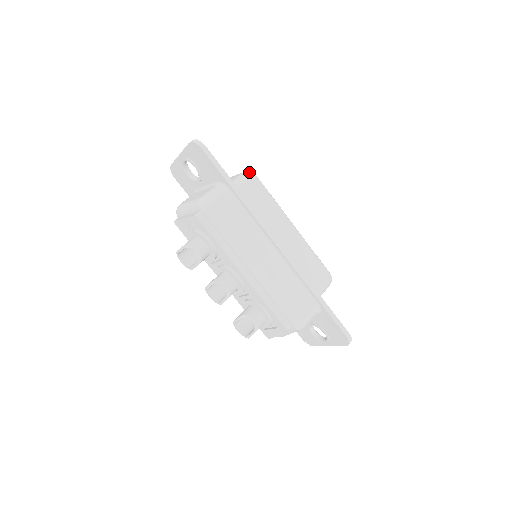
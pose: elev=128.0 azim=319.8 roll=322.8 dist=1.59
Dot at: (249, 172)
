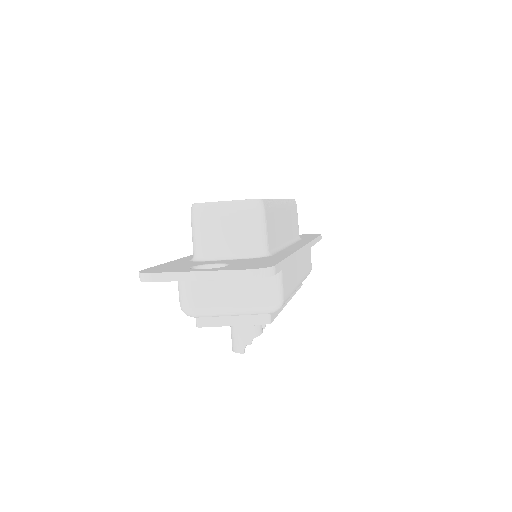
Dot at: (256, 204)
